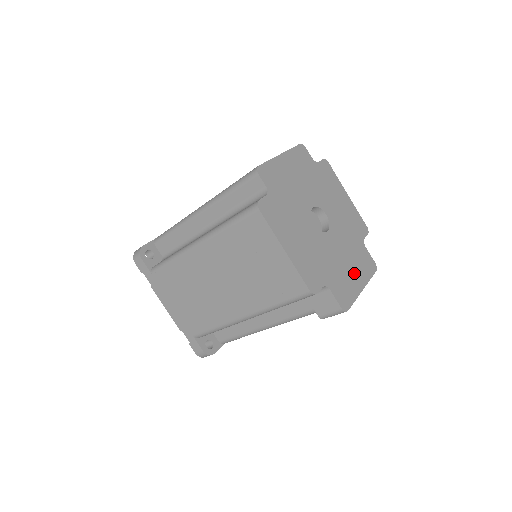
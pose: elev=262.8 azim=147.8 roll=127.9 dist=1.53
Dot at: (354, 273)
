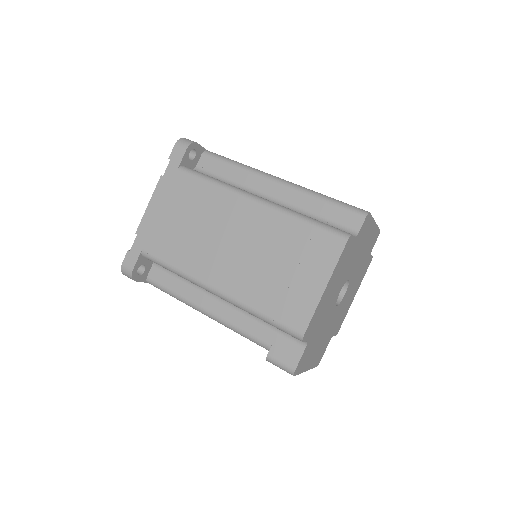
Dot at: (315, 353)
